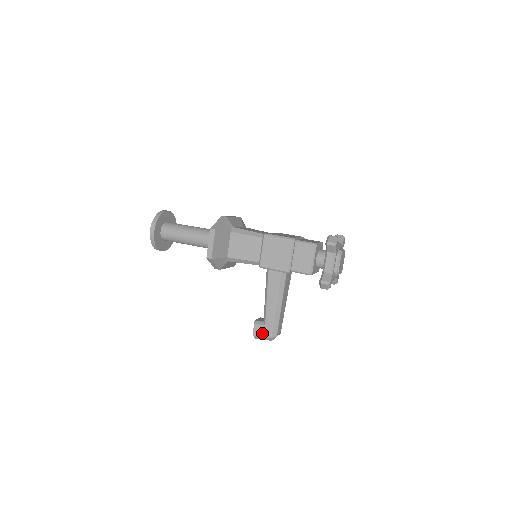
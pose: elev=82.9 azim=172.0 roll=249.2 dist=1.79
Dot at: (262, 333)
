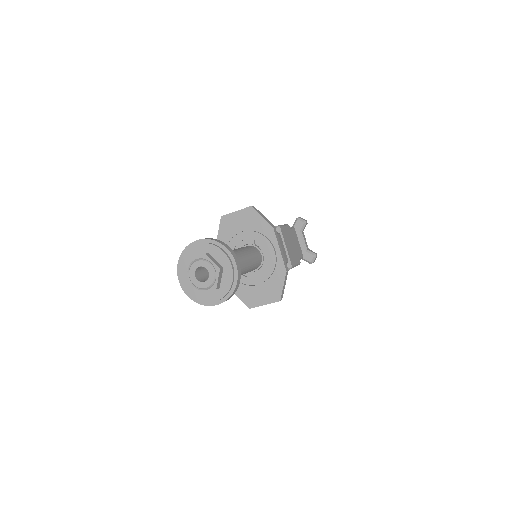
Dot at: occluded
